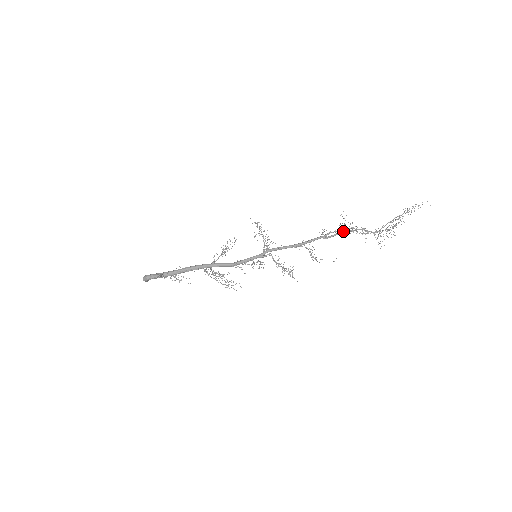
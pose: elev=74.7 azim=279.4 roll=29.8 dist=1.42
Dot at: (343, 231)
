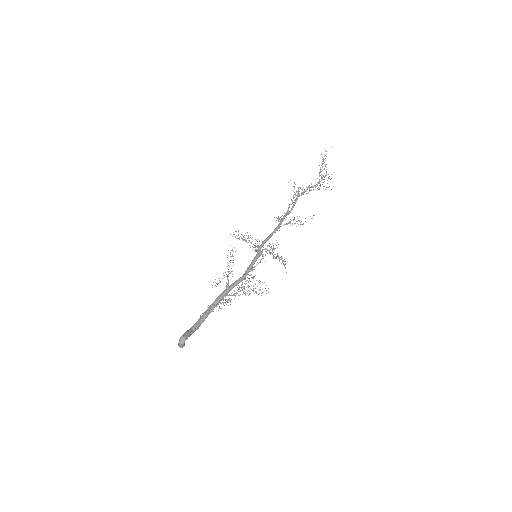
Dot at: (299, 196)
